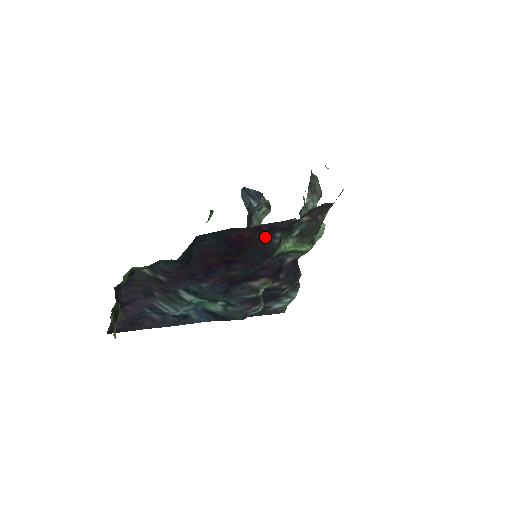
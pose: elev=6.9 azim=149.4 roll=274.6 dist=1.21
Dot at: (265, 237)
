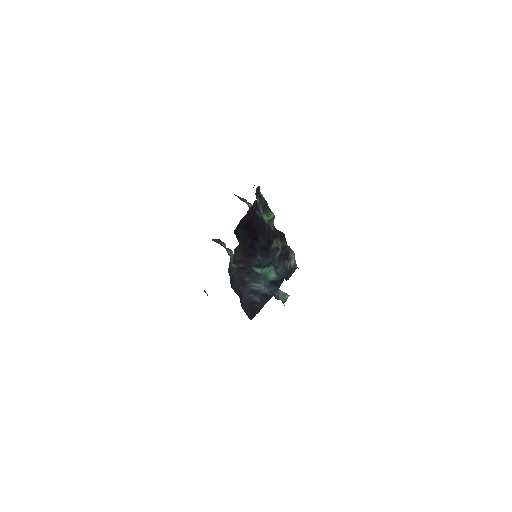
Dot at: (255, 216)
